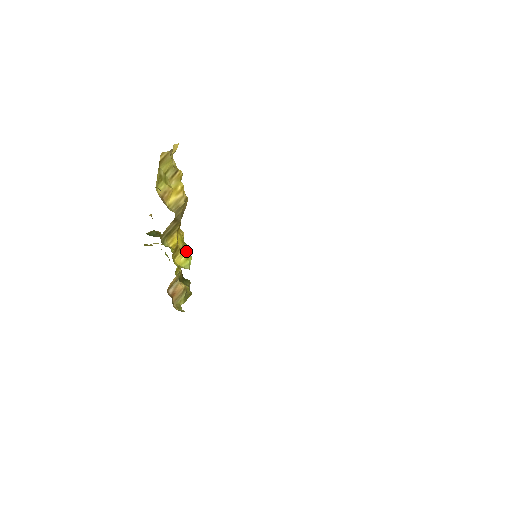
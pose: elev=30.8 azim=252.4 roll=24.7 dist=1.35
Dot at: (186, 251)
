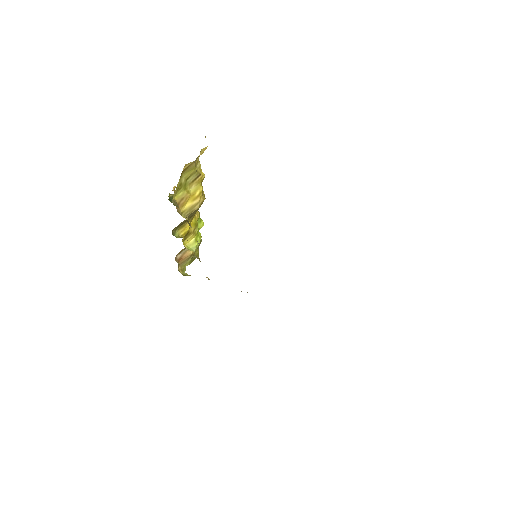
Dot at: (197, 232)
